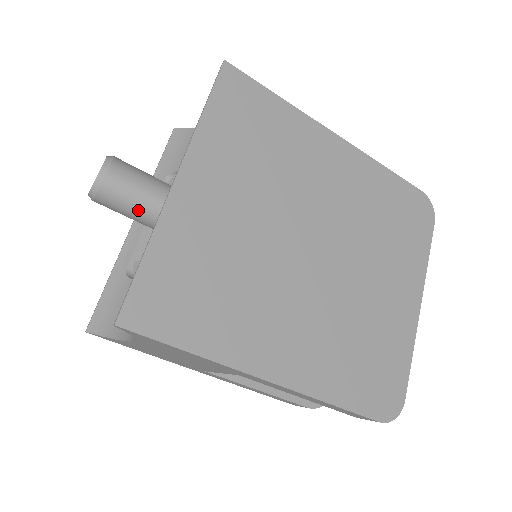
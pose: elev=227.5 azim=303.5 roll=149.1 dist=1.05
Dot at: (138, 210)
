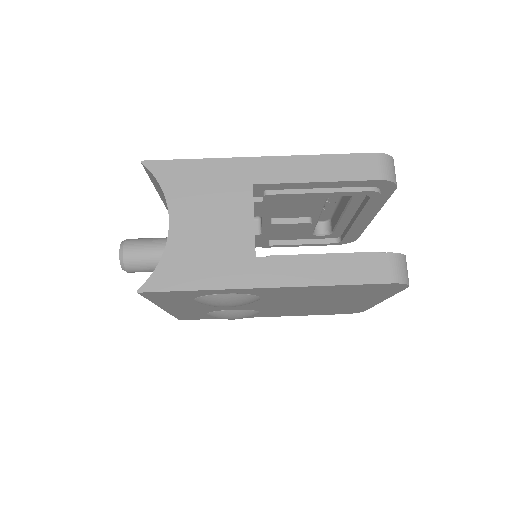
Dot at: (153, 242)
